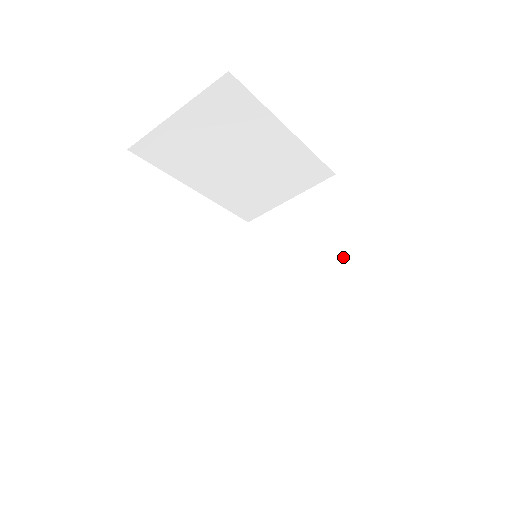
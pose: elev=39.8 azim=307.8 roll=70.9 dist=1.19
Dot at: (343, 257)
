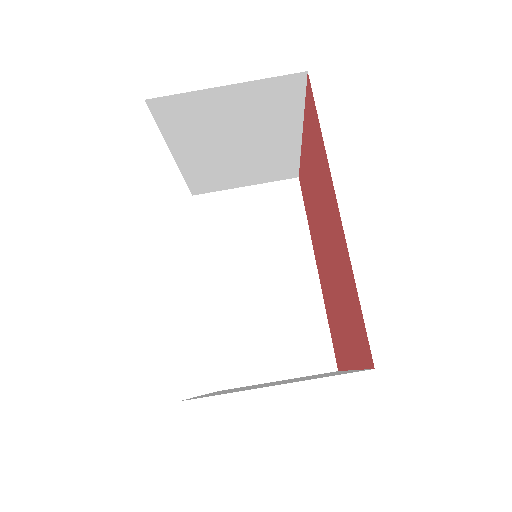
Dot at: (300, 261)
